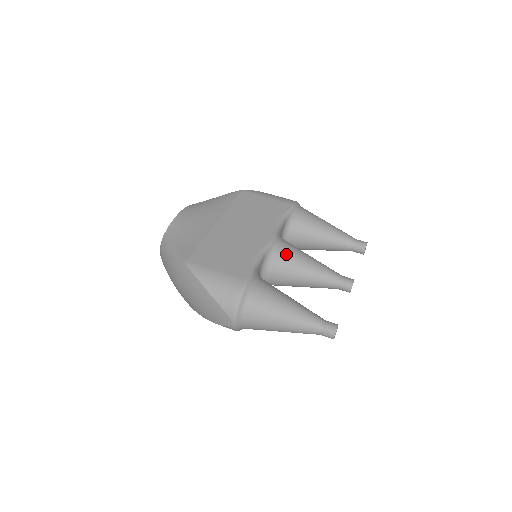
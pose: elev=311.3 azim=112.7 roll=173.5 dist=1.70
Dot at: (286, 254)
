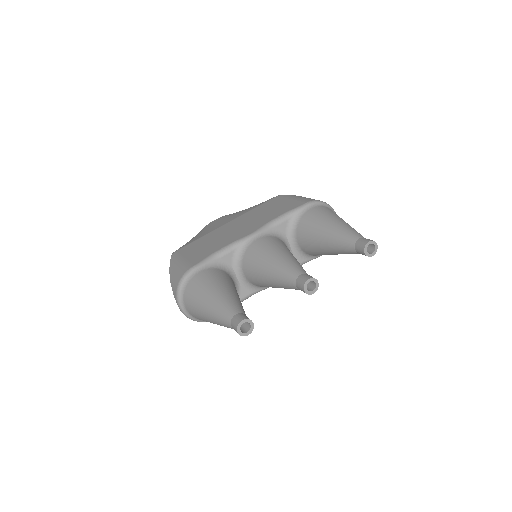
Dot at: (258, 248)
